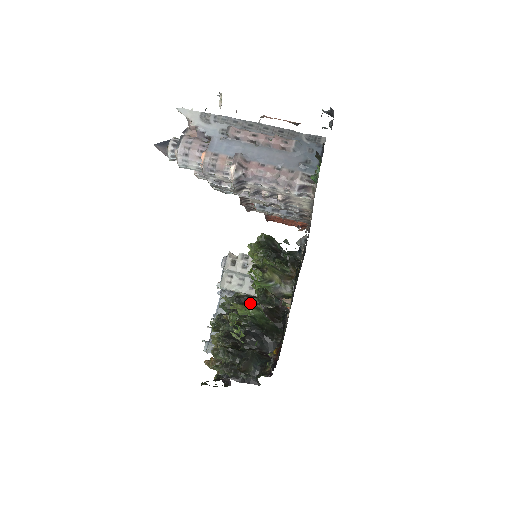
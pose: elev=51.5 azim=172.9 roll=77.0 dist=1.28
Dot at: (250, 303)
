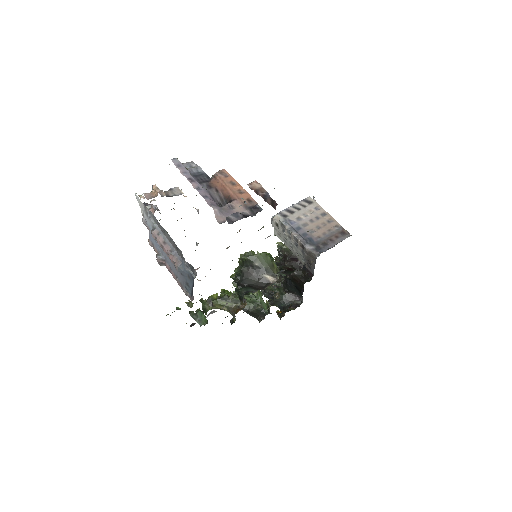
Dot at: (285, 261)
